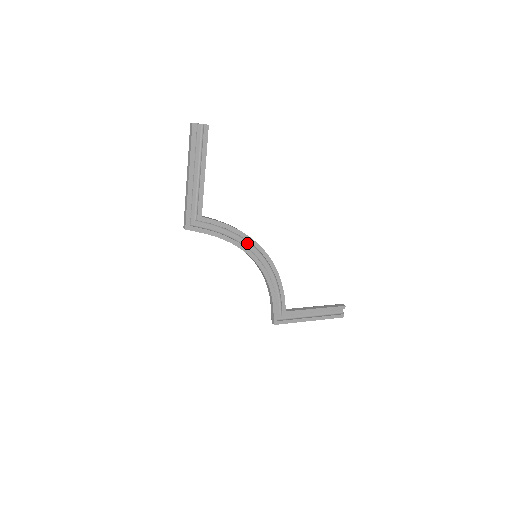
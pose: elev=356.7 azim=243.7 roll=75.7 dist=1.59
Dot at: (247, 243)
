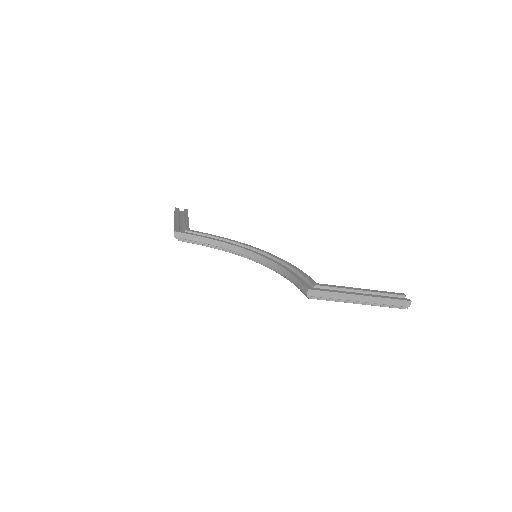
Dot at: occluded
